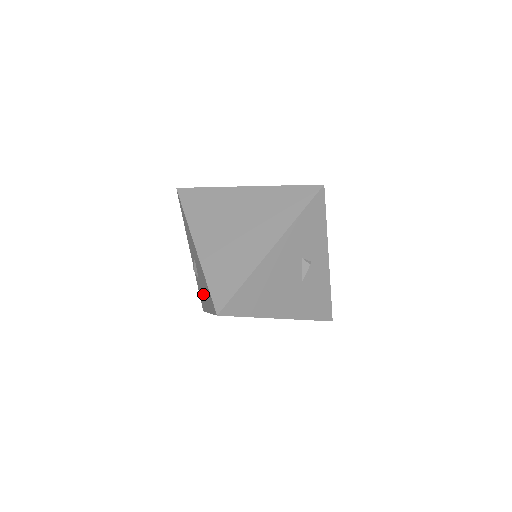
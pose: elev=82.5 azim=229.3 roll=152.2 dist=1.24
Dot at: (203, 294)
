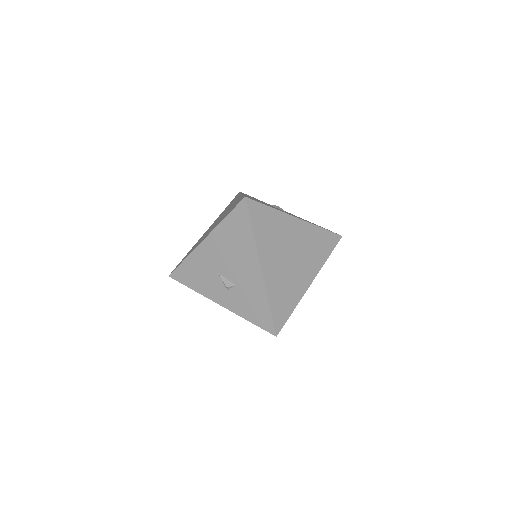
Dot at: (247, 277)
